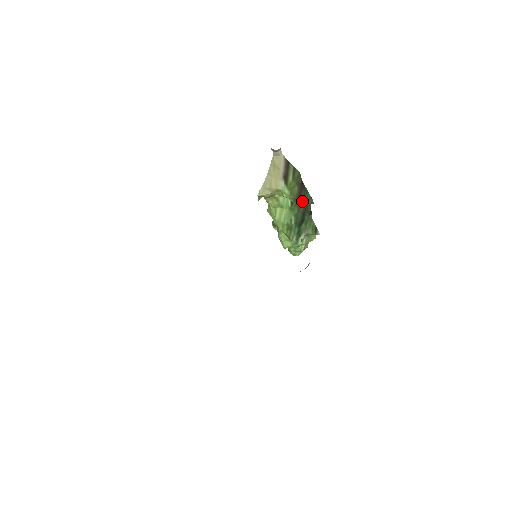
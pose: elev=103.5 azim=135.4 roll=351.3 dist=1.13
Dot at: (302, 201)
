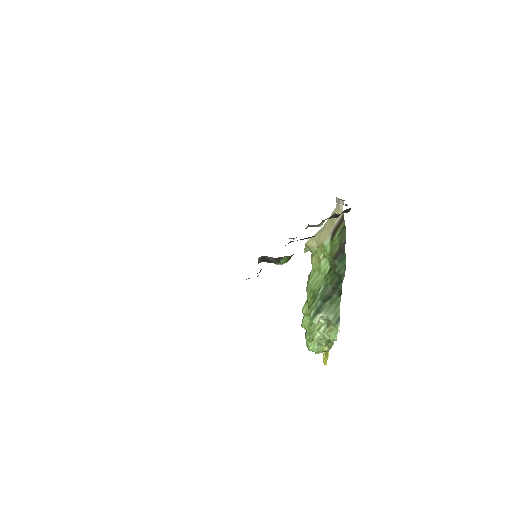
Dot at: (336, 266)
